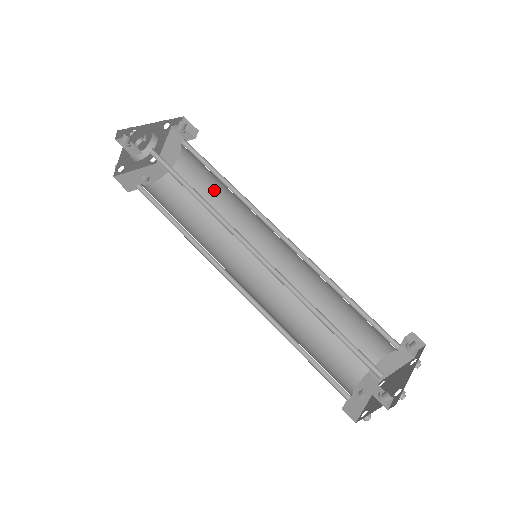
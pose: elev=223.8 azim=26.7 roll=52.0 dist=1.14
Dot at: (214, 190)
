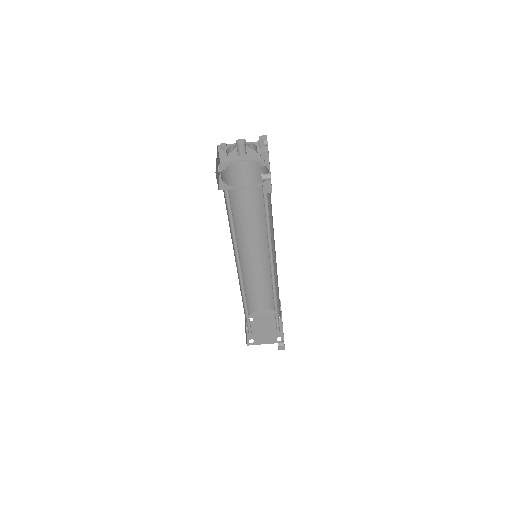
Dot at: (249, 196)
